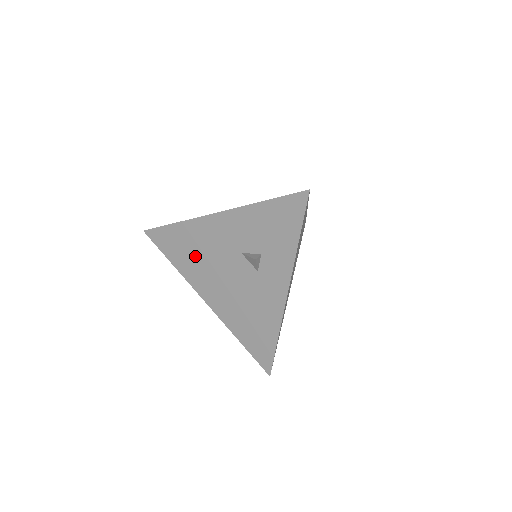
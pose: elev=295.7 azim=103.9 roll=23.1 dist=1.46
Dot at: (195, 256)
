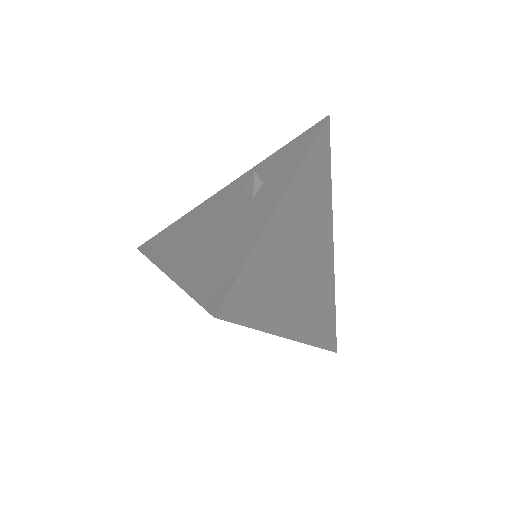
Dot at: (182, 233)
